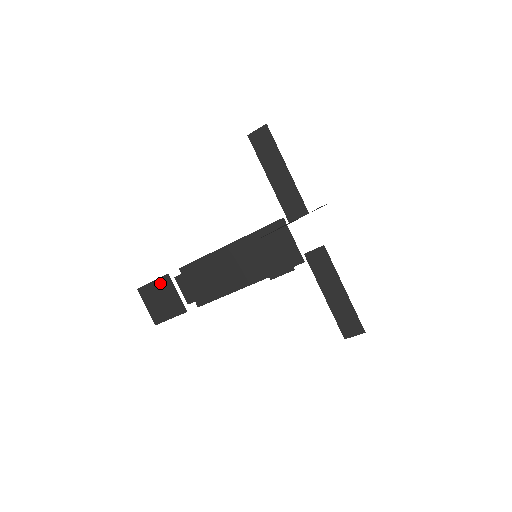
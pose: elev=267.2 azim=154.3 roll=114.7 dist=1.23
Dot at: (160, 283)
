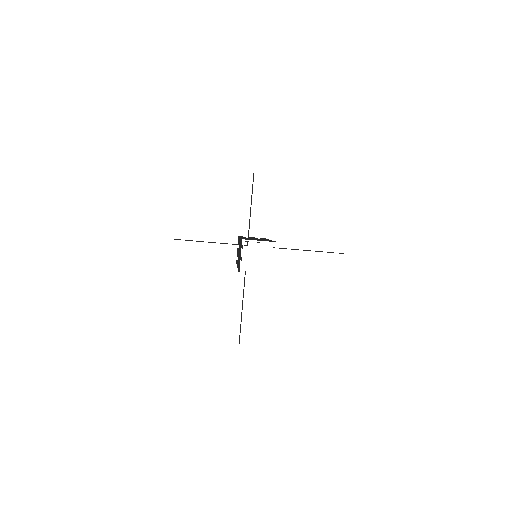
Dot at: occluded
